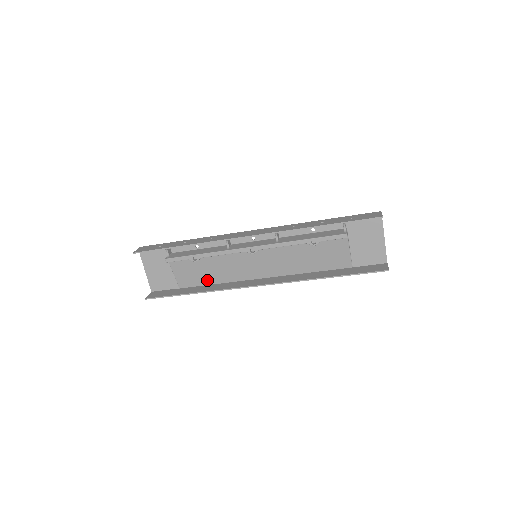
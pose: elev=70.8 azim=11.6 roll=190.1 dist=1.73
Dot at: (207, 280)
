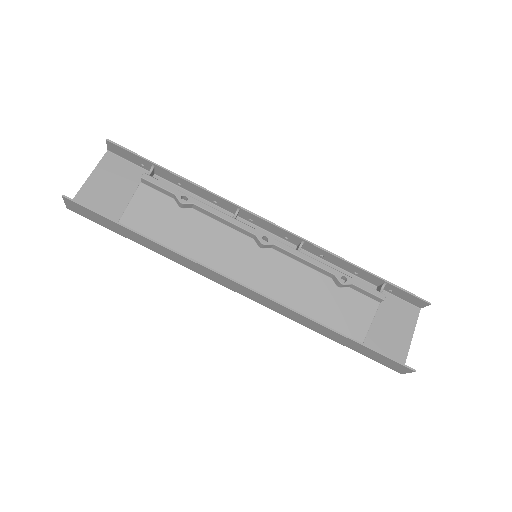
Dot at: (165, 244)
